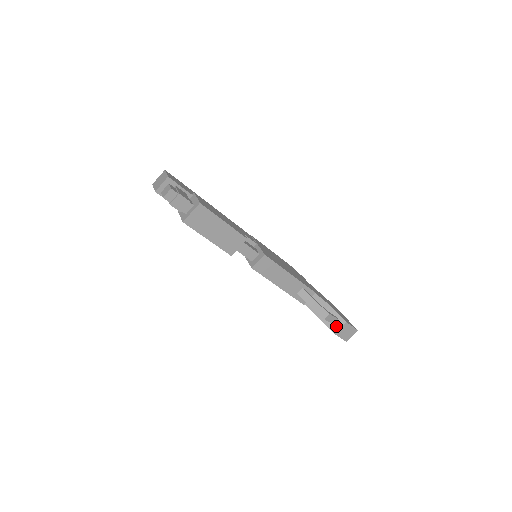
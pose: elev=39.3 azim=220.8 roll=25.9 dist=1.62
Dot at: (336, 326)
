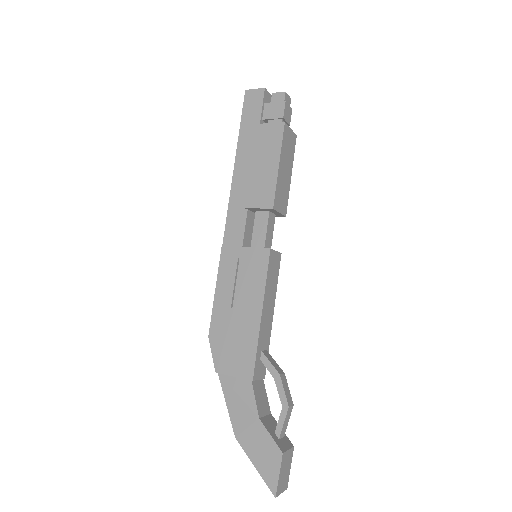
Dot at: (283, 444)
